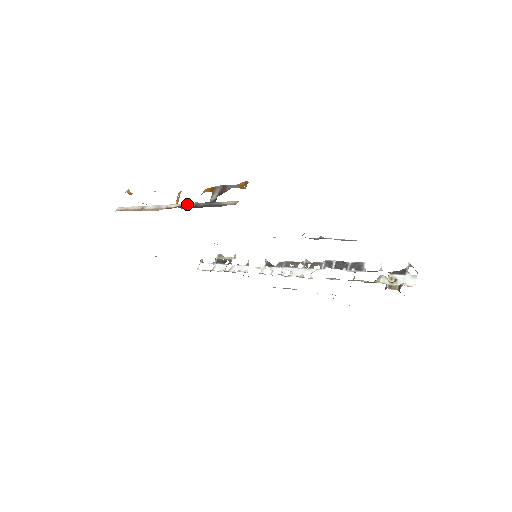
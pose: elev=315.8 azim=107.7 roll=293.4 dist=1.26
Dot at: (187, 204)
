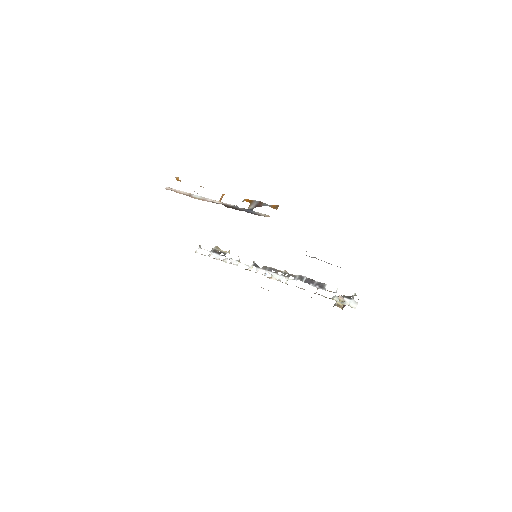
Dot at: (229, 205)
